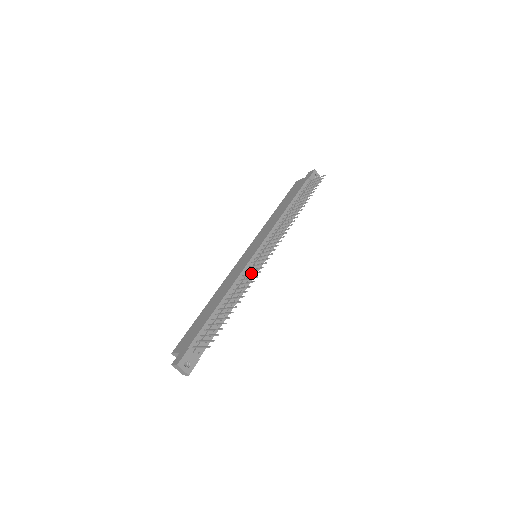
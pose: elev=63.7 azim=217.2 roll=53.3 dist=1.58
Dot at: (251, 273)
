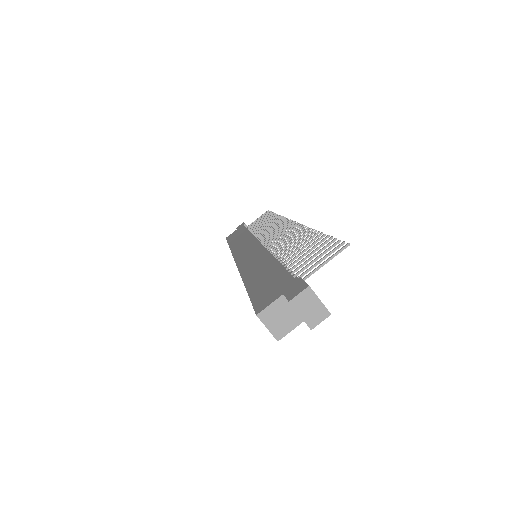
Dot at: (286, 237)
